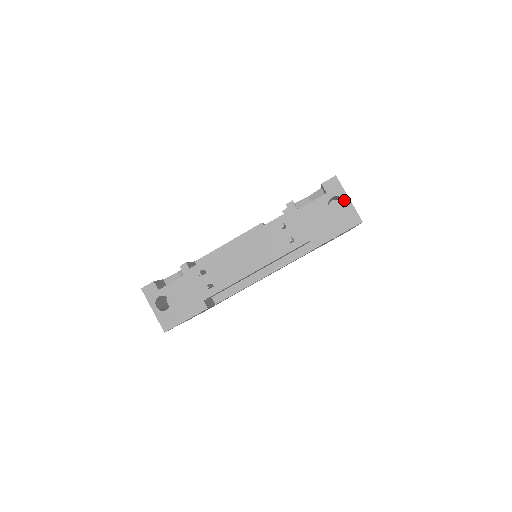
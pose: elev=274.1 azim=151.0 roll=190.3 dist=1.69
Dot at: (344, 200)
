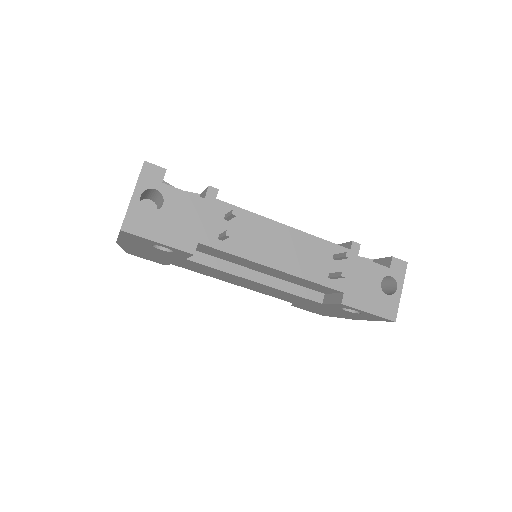
Dot at: (397, 288)
